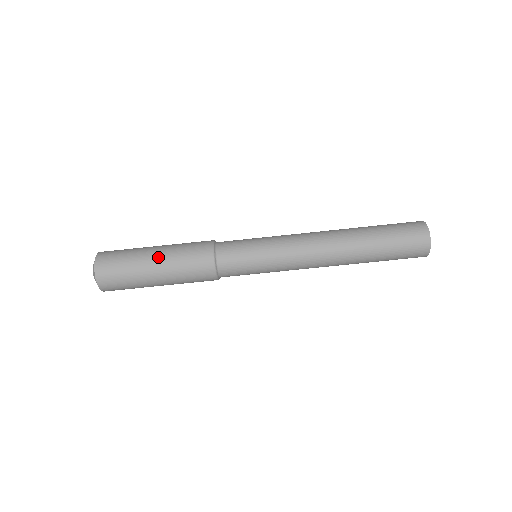
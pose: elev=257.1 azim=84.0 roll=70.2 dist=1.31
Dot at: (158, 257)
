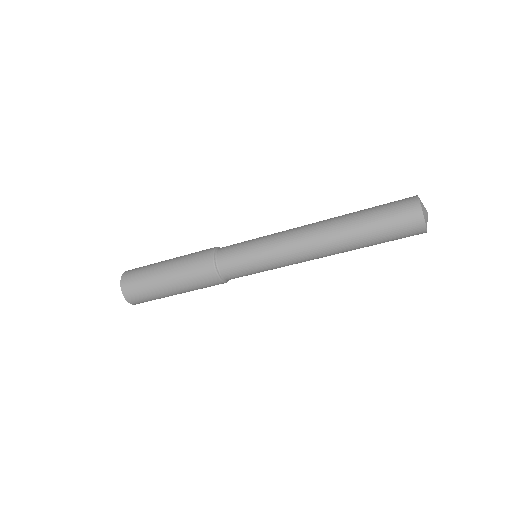
Dot at: (168, 266)
